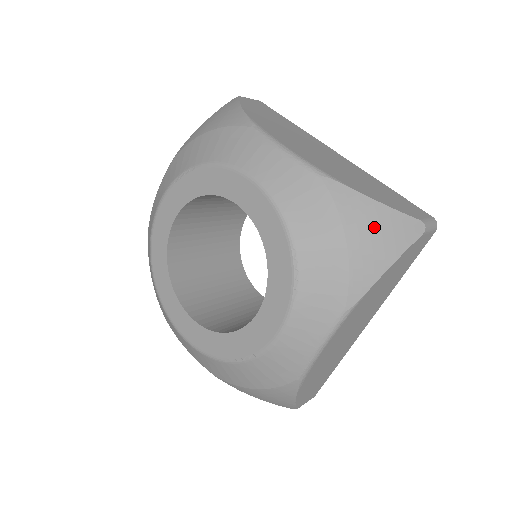
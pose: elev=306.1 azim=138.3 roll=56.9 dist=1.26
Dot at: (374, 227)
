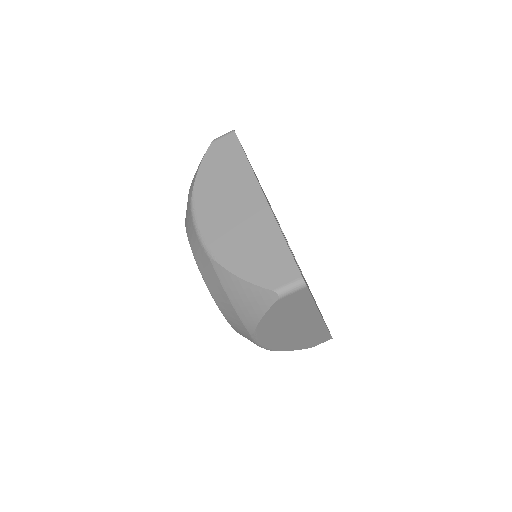
Dot at: (242, 295)
